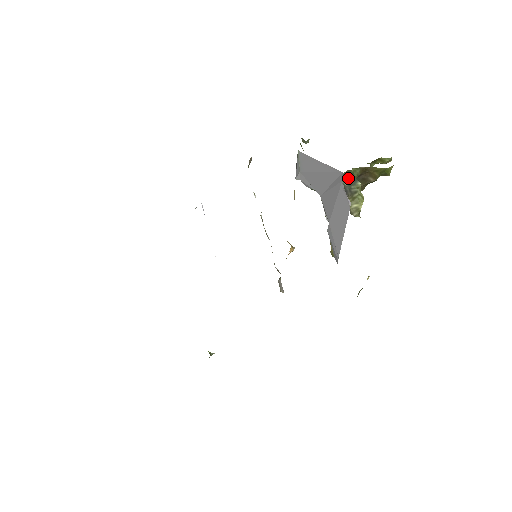
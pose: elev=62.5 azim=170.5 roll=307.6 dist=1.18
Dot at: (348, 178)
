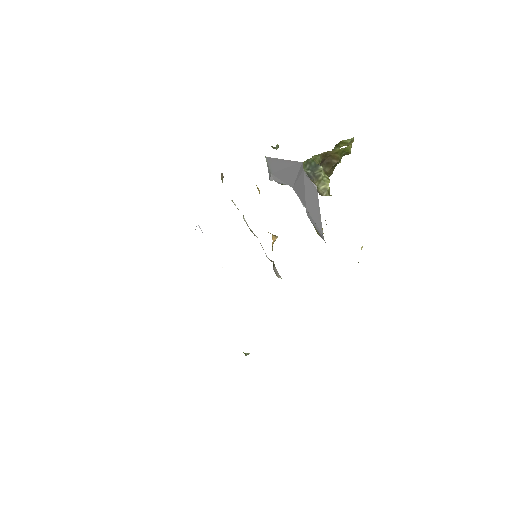
Dot at: (310, 166)
